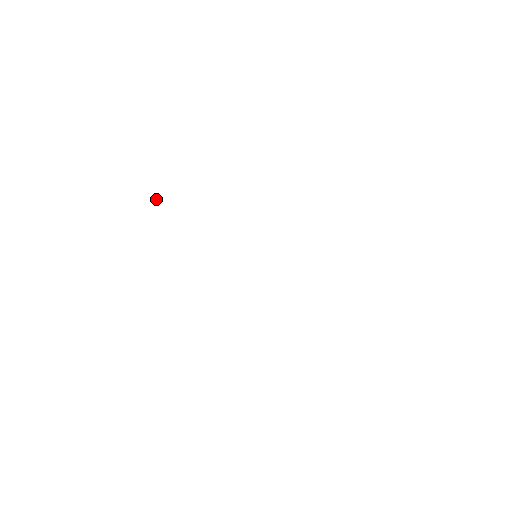
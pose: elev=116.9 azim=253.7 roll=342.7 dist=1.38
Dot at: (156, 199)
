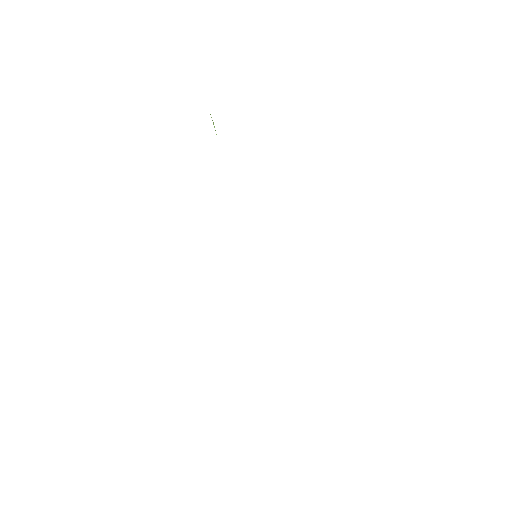
Dot at: occluded
